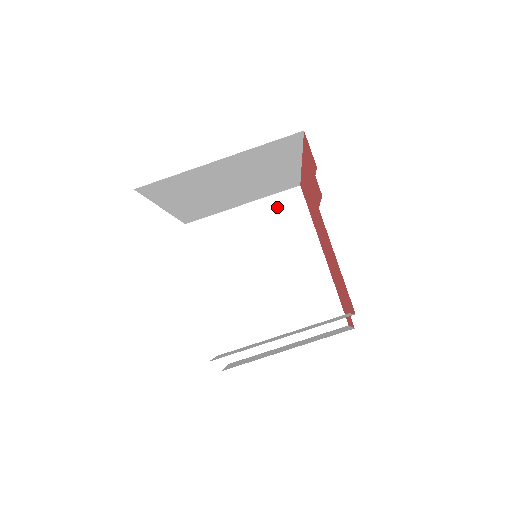
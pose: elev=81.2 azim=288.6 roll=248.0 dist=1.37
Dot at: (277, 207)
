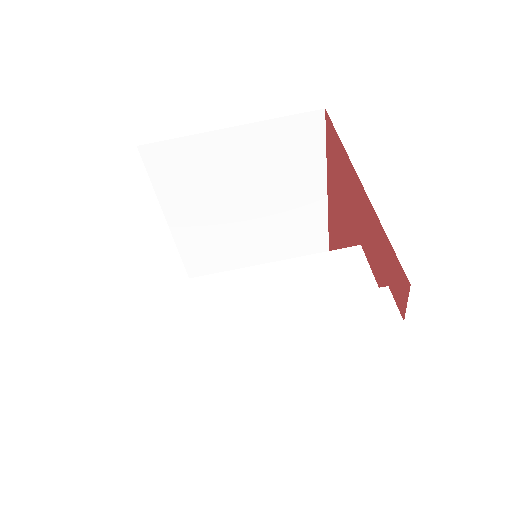
Dot at: (283, 136)
